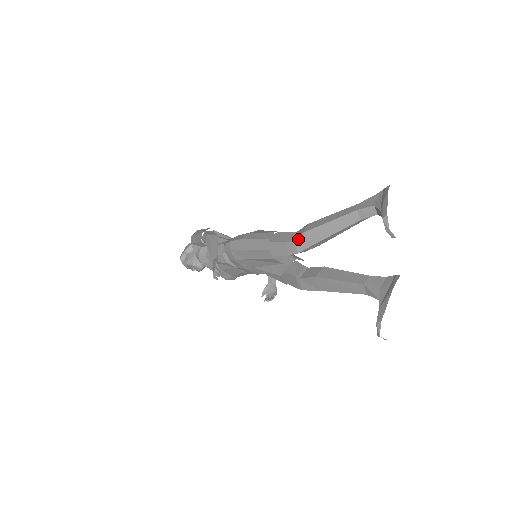
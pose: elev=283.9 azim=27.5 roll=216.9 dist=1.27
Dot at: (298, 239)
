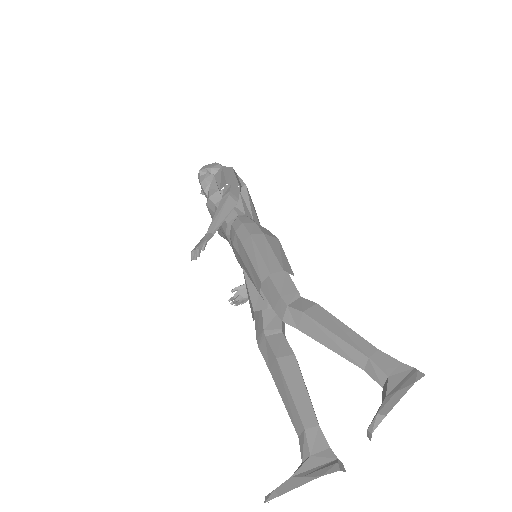
Dot at: (293, 310)
